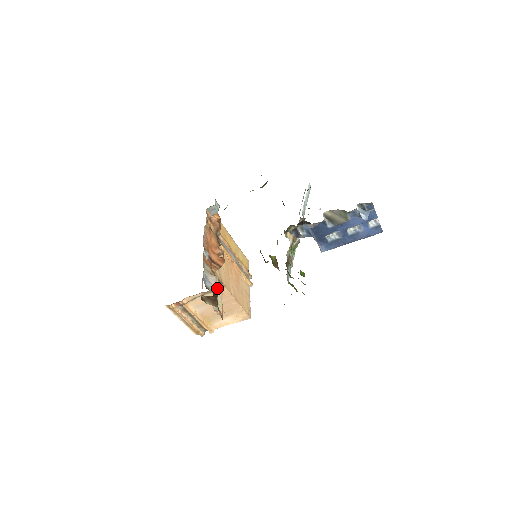
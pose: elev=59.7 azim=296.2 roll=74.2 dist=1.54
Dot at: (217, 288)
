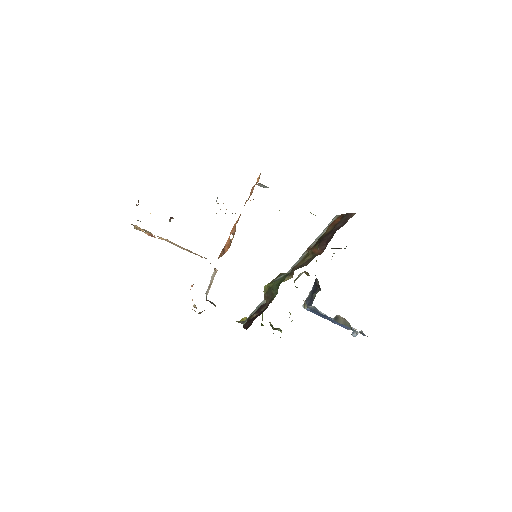
Dot at: occluded
